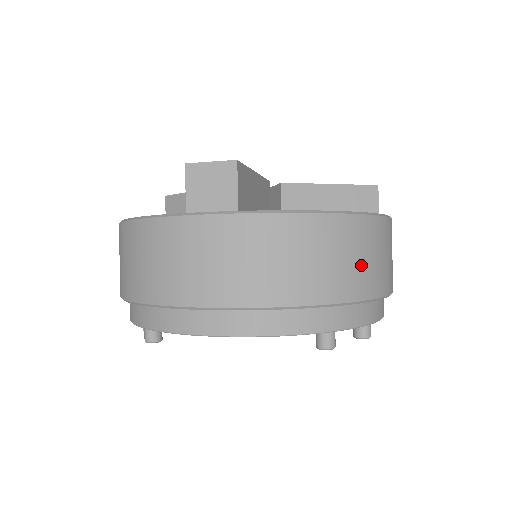
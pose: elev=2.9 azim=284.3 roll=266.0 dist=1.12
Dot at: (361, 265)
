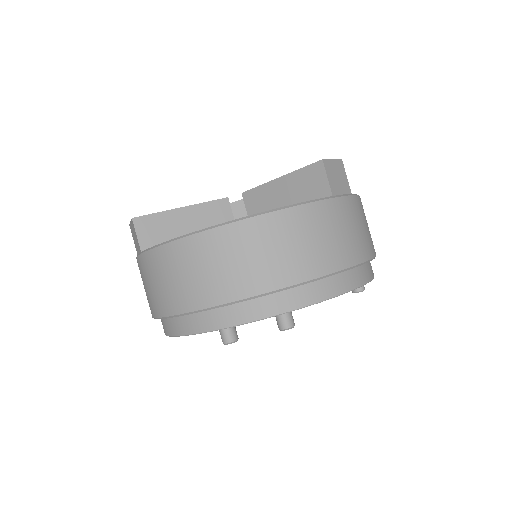
Dot at: (216, 274)
